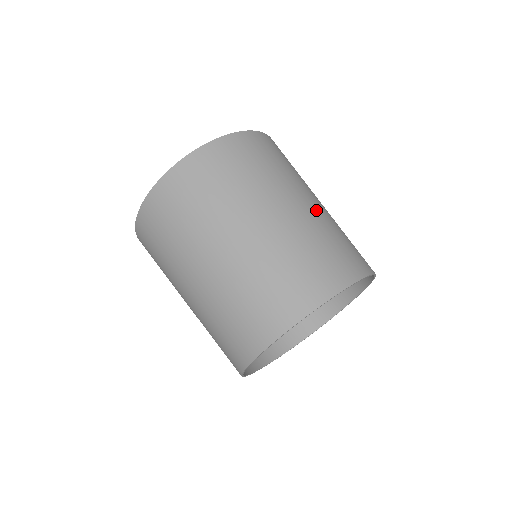
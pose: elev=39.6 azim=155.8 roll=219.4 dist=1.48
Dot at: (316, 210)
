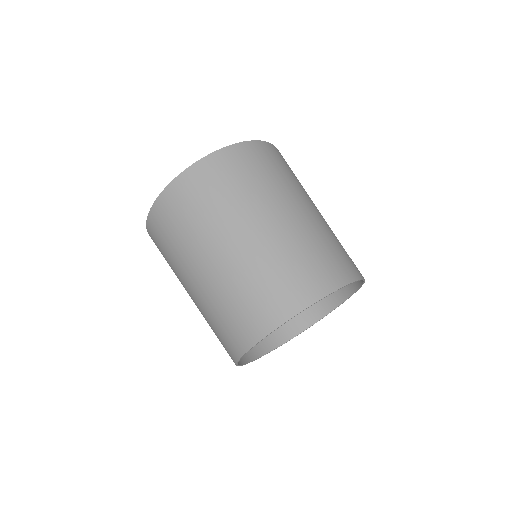
Dot at: (249, 247)
